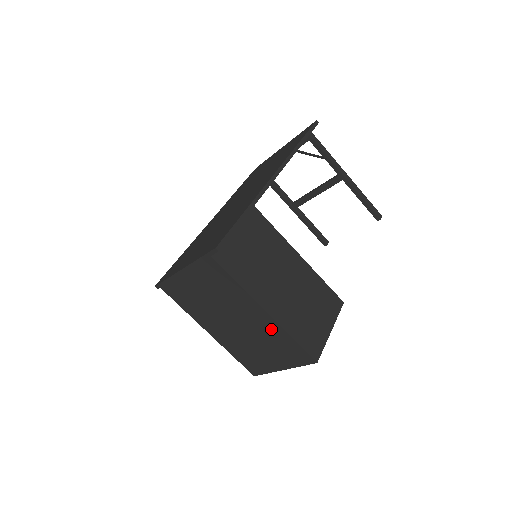
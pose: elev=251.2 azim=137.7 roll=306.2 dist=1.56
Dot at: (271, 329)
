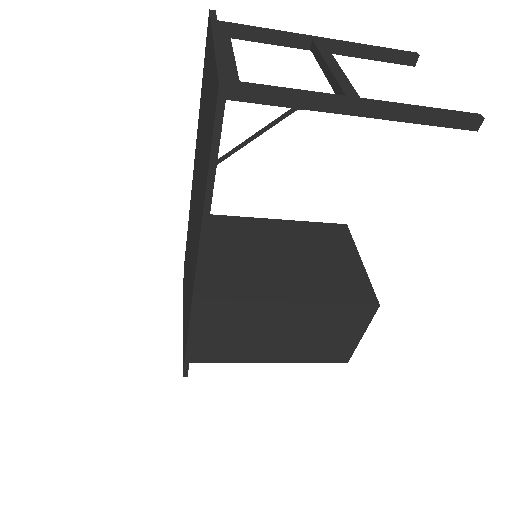
Dot at: occluded
